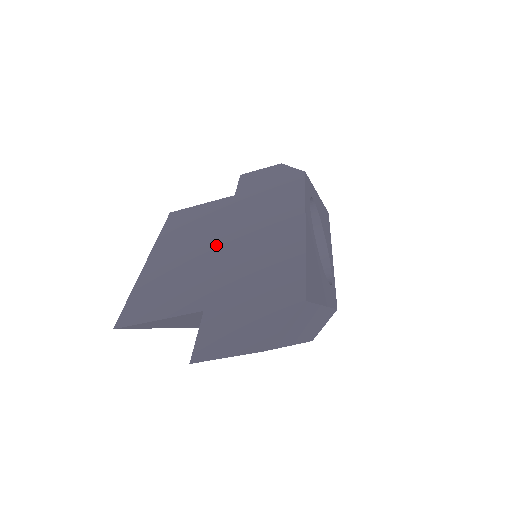
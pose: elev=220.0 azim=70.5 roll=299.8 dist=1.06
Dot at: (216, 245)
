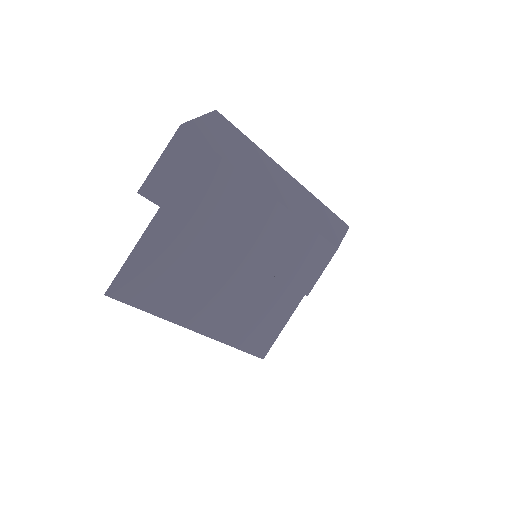
Dot at: occluded
